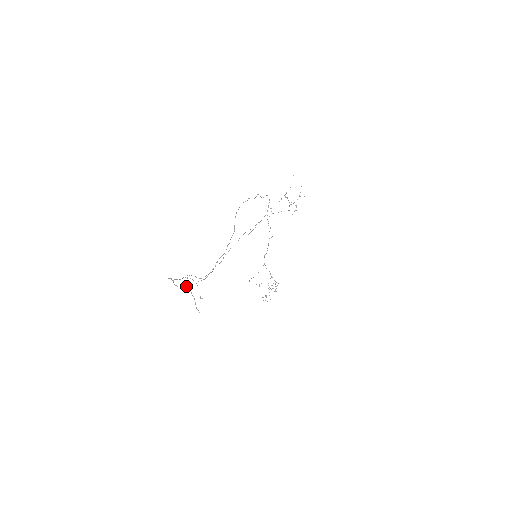
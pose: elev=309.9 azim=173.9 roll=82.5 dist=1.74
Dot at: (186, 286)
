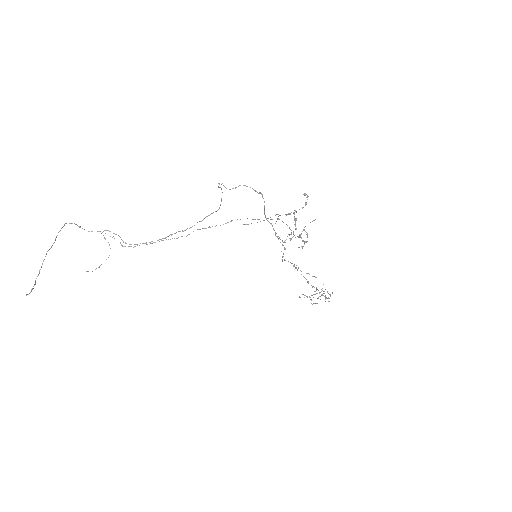
Dot at: occluded
